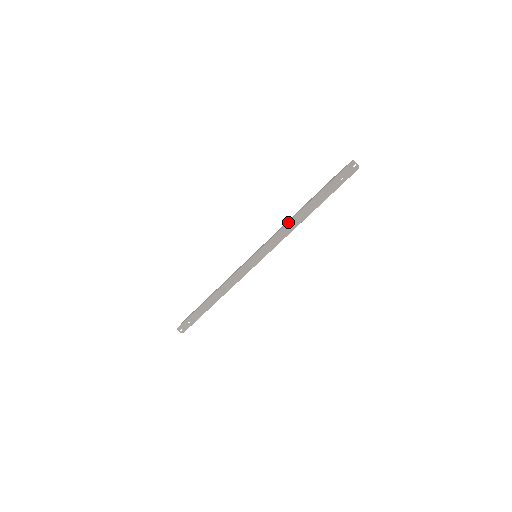
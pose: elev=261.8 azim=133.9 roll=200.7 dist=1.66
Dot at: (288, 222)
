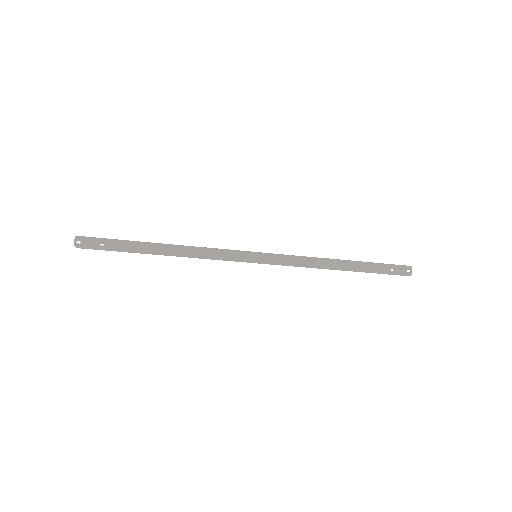
Dot at: occluded
